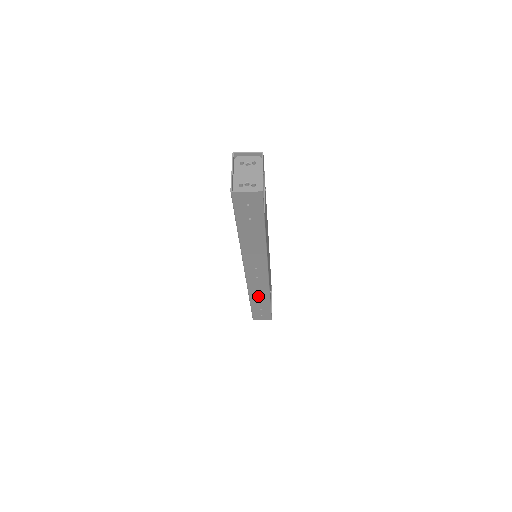
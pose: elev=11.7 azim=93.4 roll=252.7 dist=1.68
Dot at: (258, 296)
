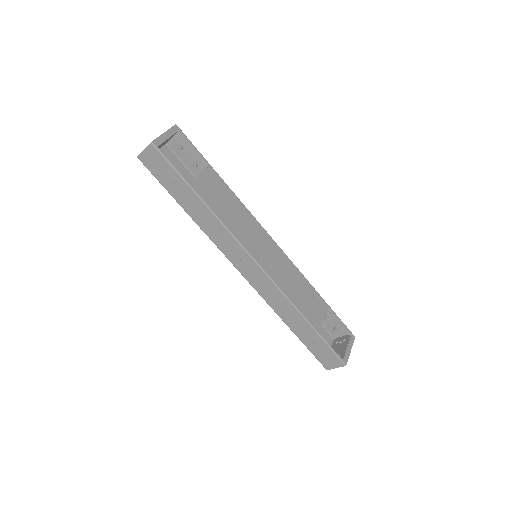
Dot at: (287, 314)
